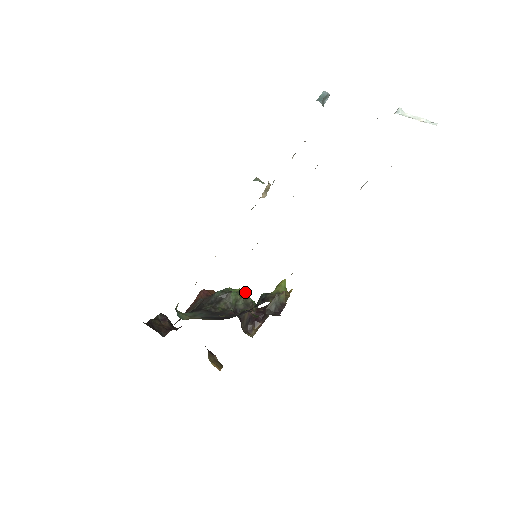
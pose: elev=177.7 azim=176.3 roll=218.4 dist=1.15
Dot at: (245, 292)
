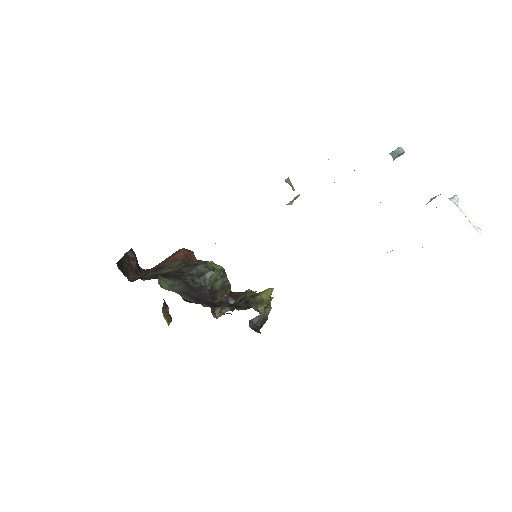
Dot at: occluded
